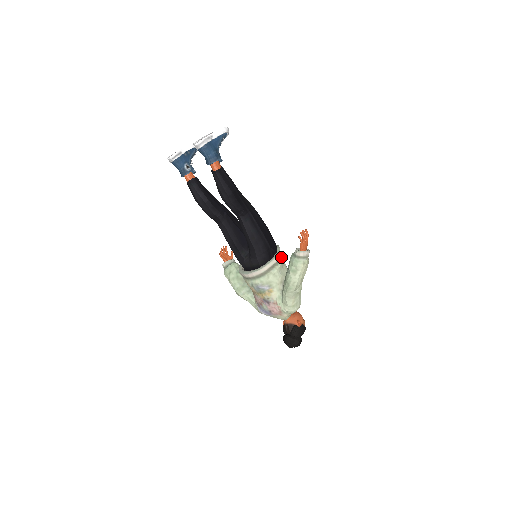
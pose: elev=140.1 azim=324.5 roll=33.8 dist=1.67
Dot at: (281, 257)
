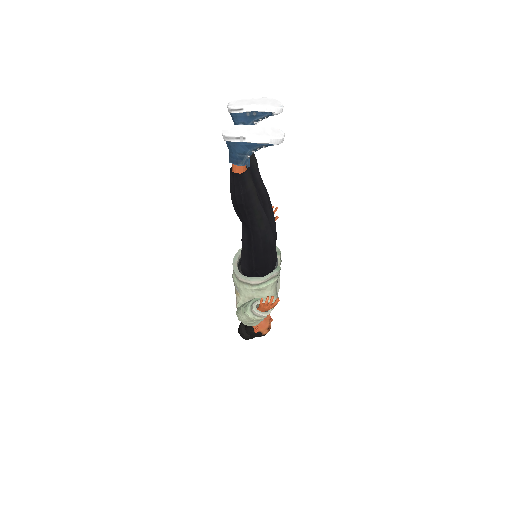
Dot at: (267, 282)
